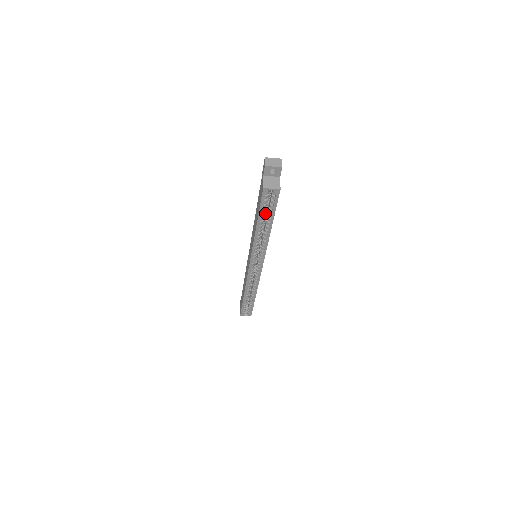
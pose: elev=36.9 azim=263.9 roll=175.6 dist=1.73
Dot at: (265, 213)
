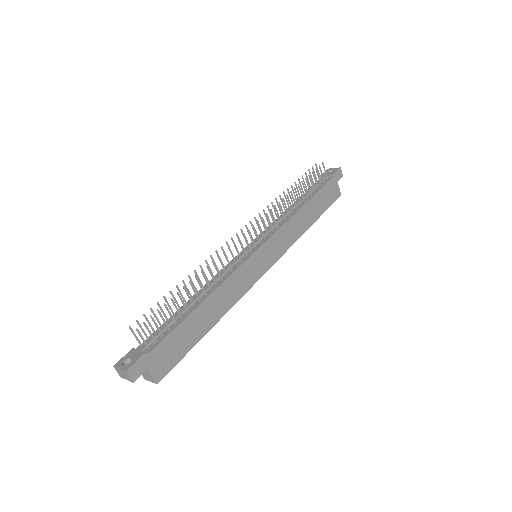
Dot at: occluded
